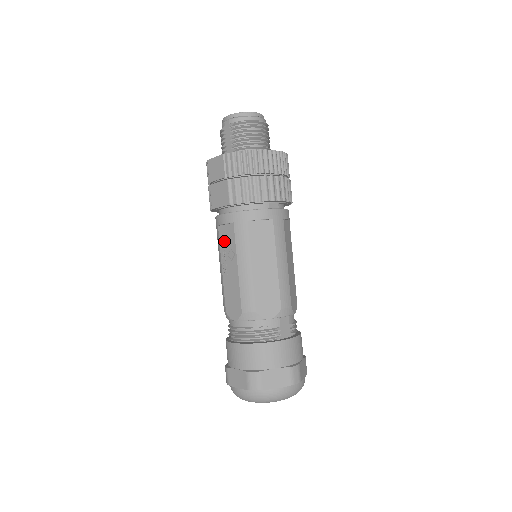
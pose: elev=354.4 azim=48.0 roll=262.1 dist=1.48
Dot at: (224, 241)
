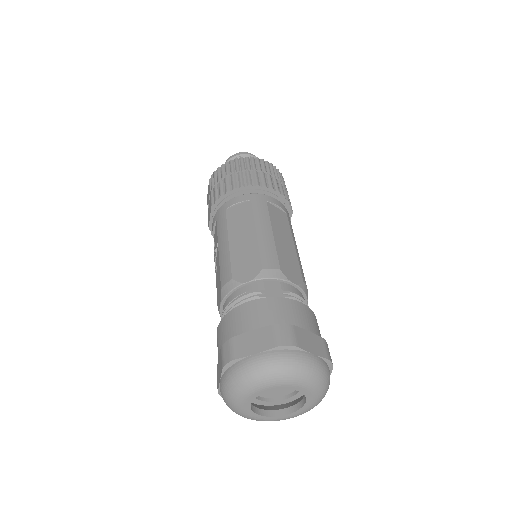
Dot at: occluded
